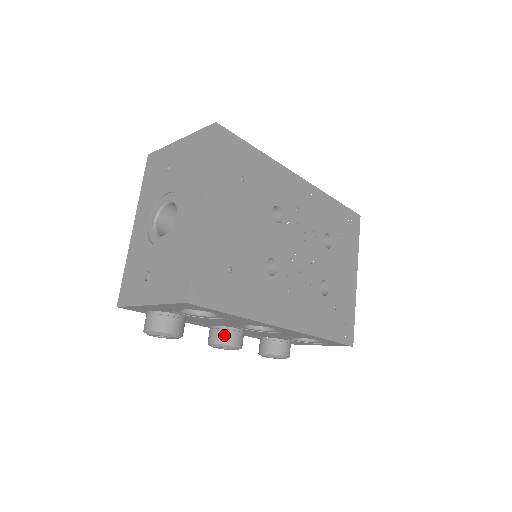
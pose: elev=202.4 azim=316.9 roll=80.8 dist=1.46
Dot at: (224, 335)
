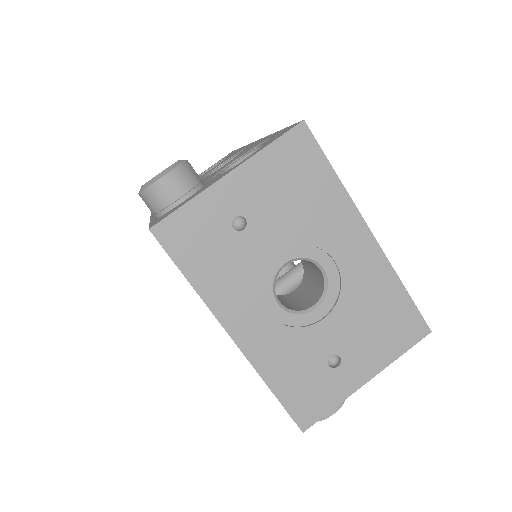
Dot at: occluded
